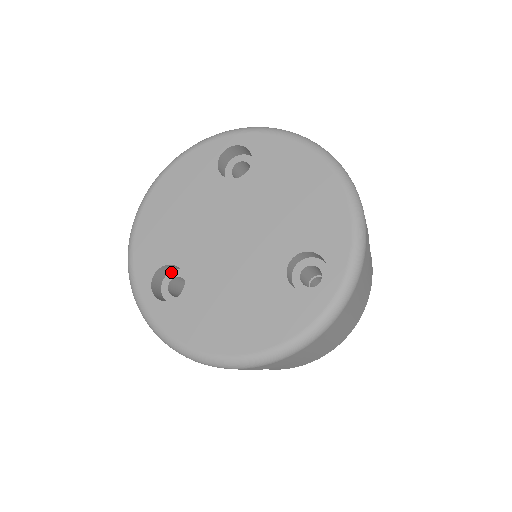
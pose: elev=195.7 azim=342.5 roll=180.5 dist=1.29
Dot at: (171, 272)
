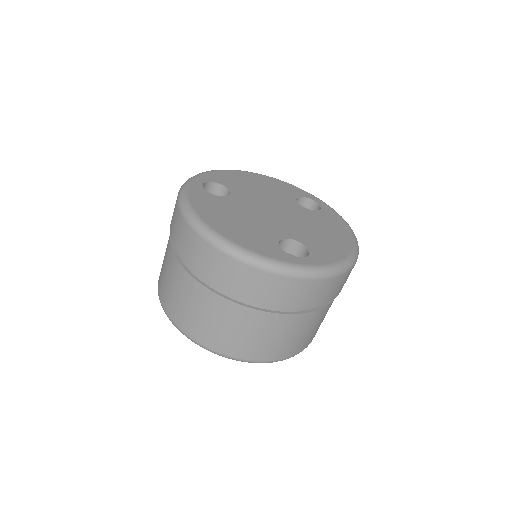
Dot at: occluded
